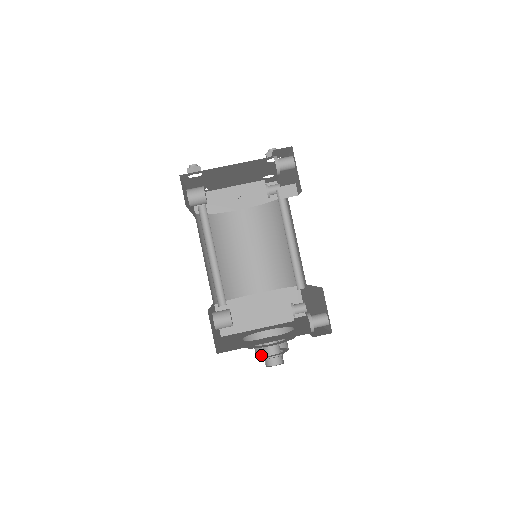
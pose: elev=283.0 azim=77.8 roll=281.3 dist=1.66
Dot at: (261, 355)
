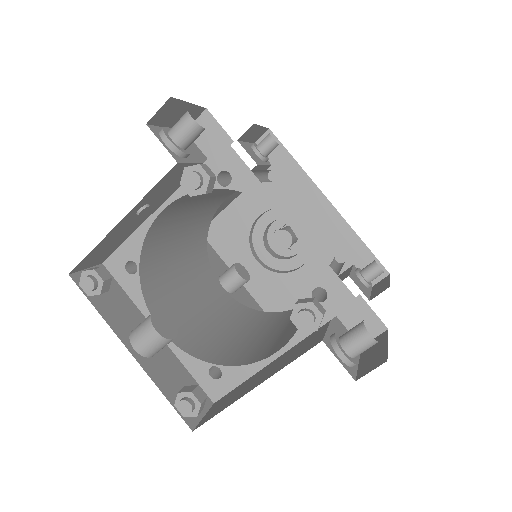
Dot at: occluded
